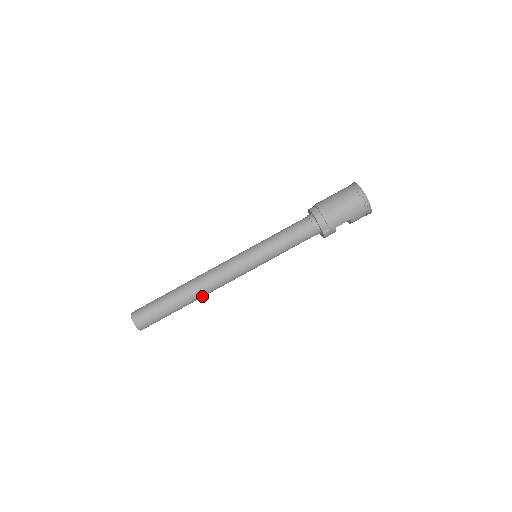
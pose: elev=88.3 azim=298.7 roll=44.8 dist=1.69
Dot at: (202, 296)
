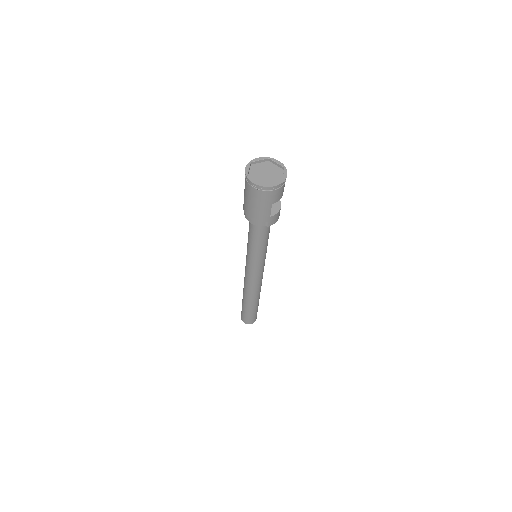
Dot at: (258, 294)
